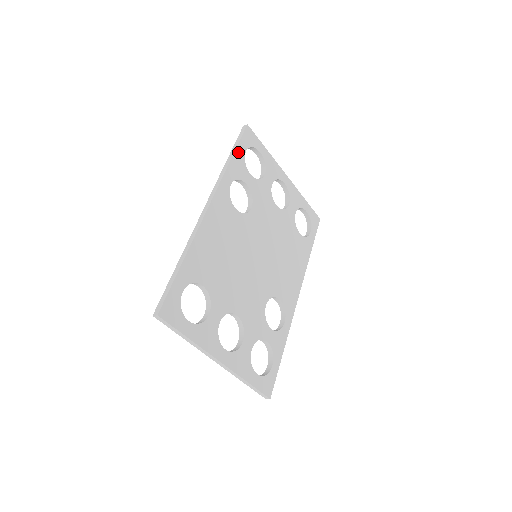
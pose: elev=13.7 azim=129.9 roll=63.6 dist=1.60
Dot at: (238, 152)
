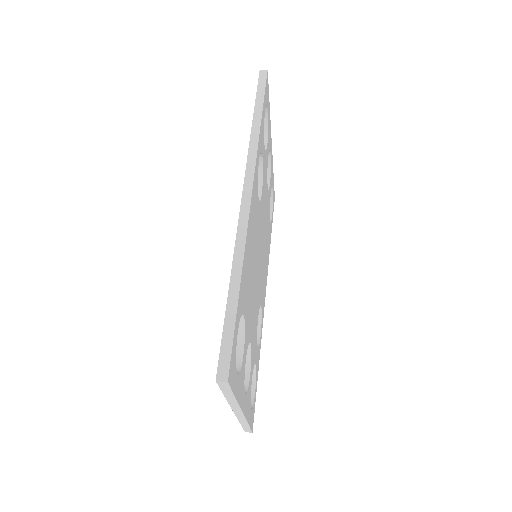
Dot at: (263, 111)
